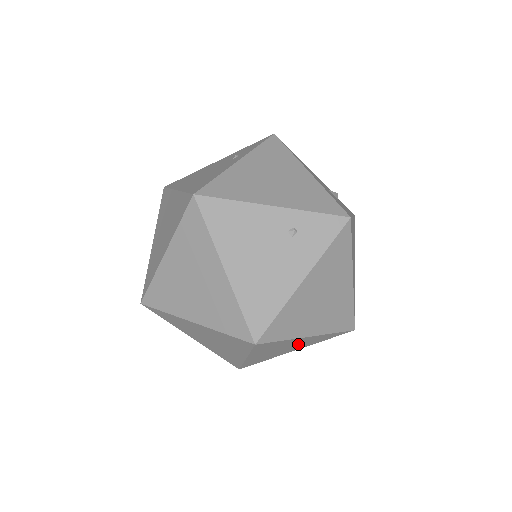
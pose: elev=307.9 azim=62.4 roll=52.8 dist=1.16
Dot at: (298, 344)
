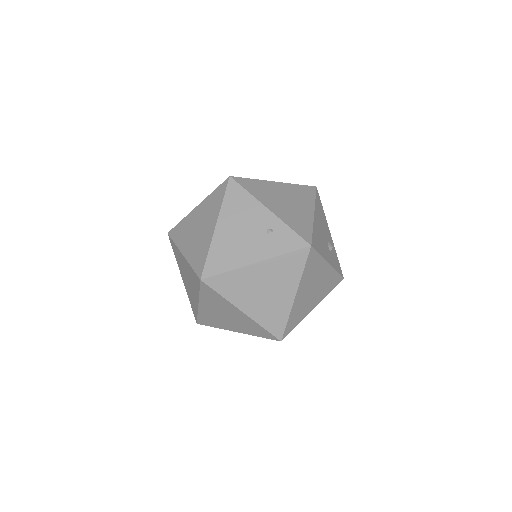
Dot at: (236, 319)
